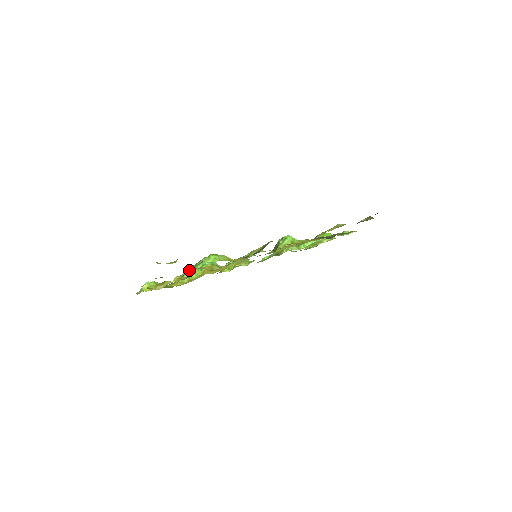
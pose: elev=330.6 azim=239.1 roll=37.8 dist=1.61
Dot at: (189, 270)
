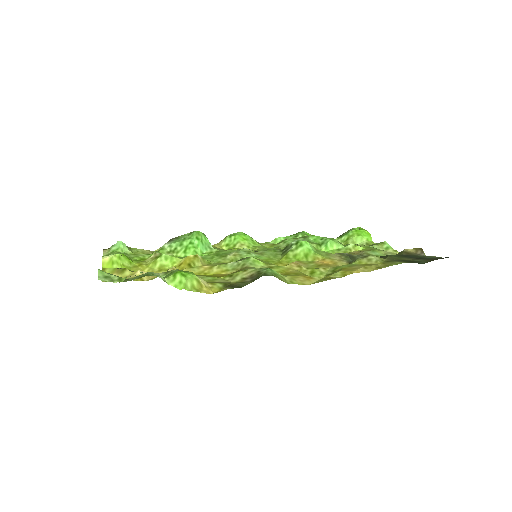
Dot at: (173, 243)
